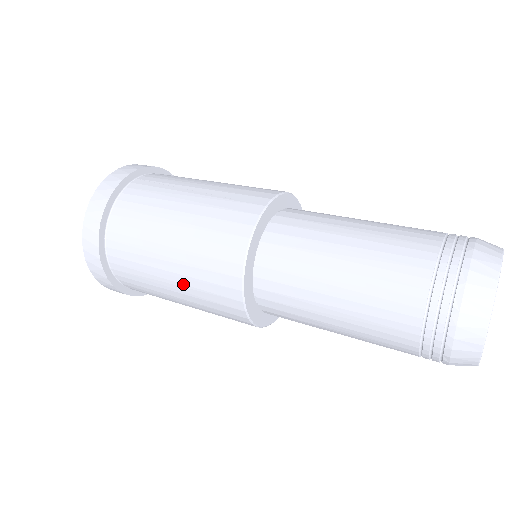
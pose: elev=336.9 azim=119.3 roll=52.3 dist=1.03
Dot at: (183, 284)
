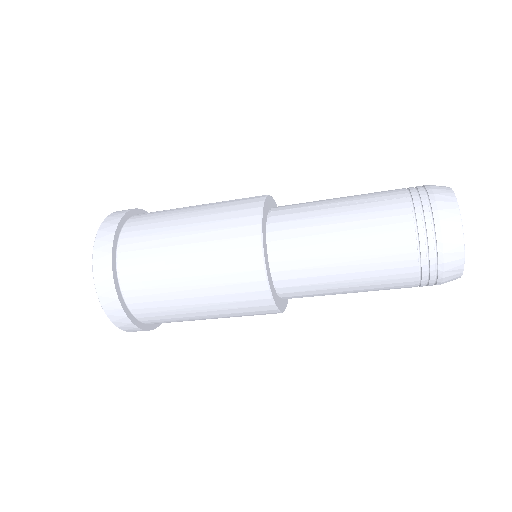
Dot at: (200, 252)
